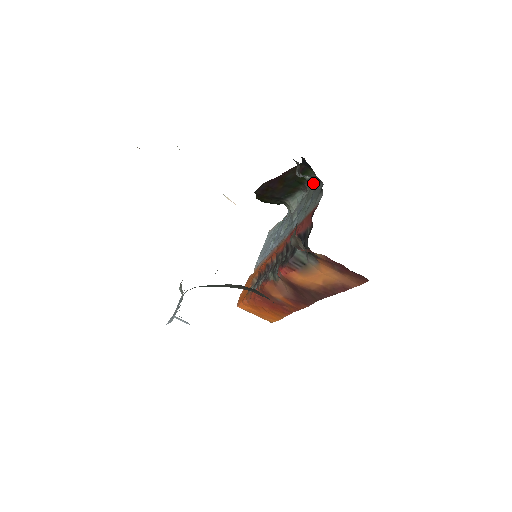
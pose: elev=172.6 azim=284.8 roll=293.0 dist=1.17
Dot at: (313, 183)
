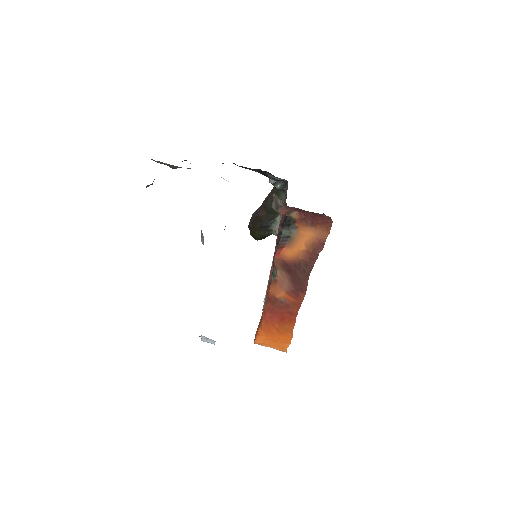
Dot at: occluded
